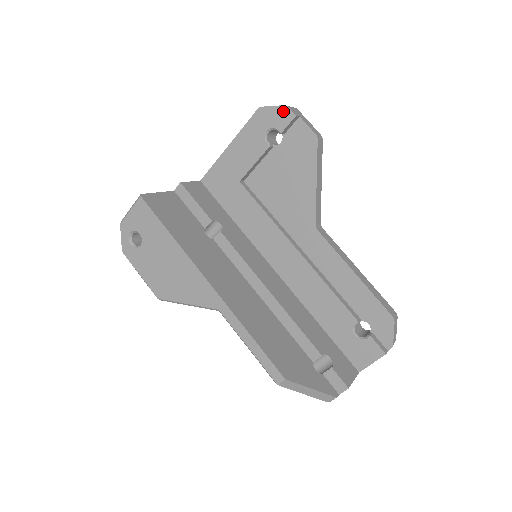
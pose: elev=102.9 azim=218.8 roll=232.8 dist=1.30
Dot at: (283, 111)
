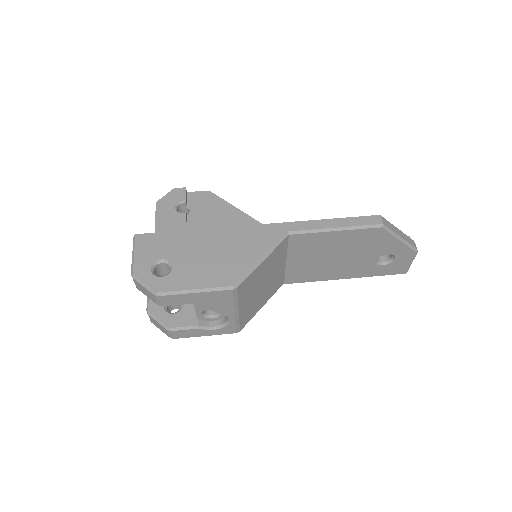
Dot at: (175, 192)
